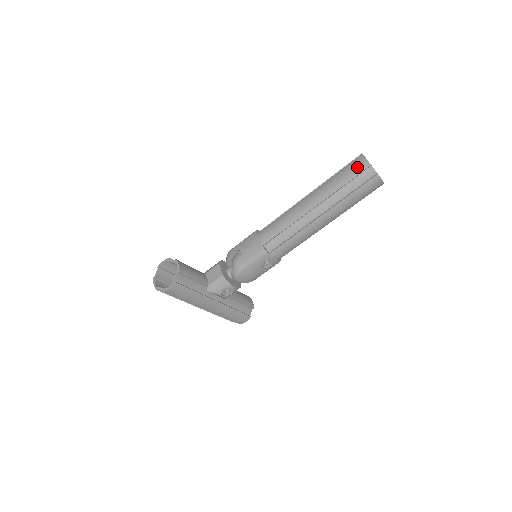
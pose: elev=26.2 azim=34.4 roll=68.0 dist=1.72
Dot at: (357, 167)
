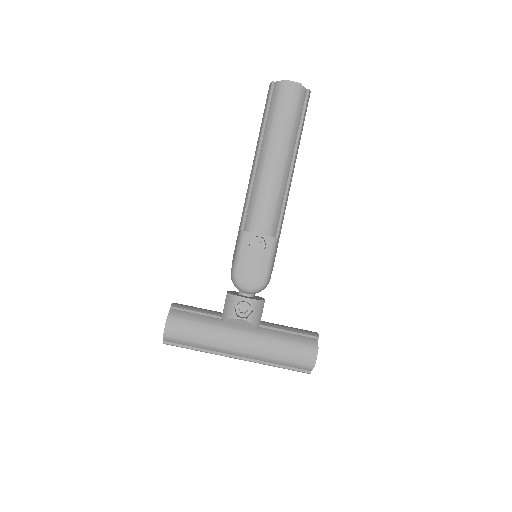
Dot at: (267, 96)
